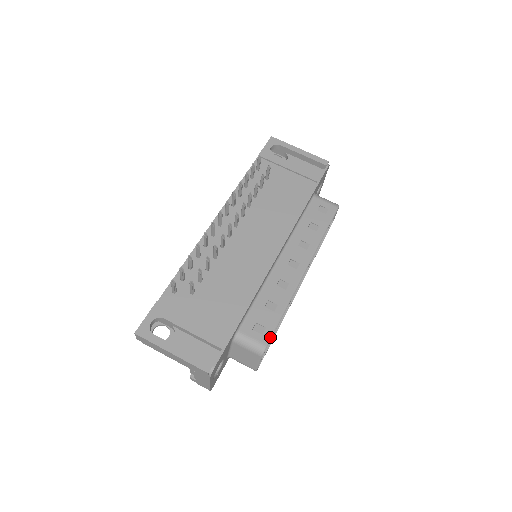
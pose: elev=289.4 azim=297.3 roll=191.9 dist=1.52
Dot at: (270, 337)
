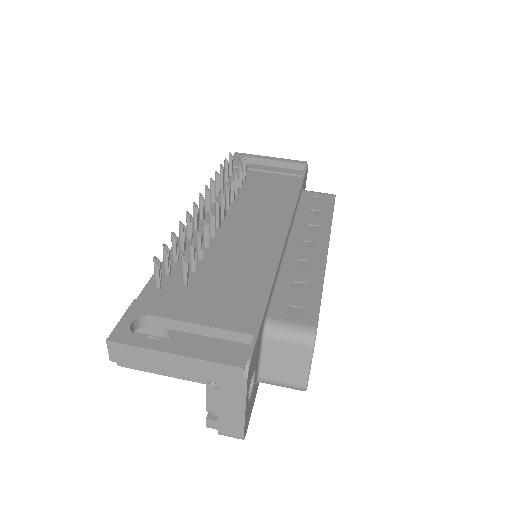
Dot at: (316, 317)
